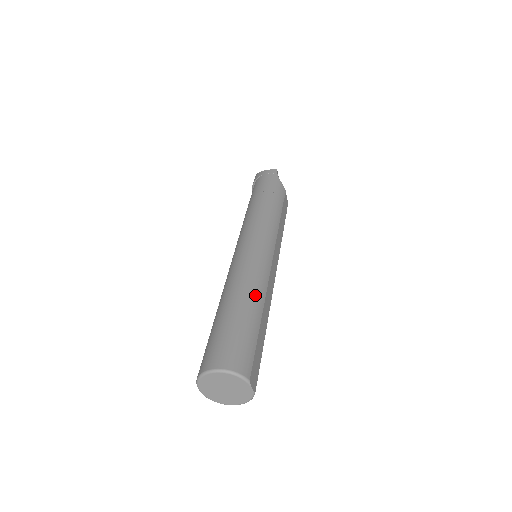
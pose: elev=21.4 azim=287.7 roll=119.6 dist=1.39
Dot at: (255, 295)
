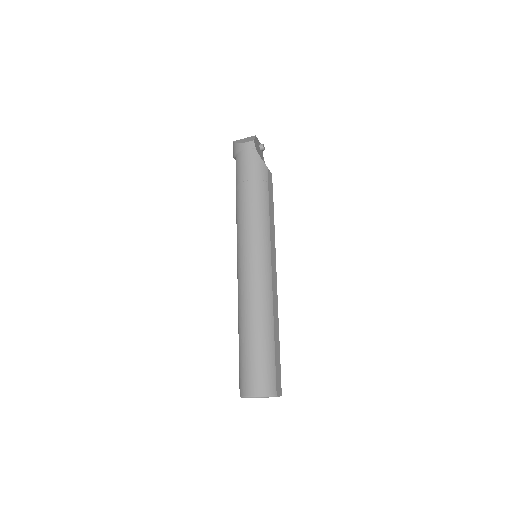
Dot at: (265, 318)
